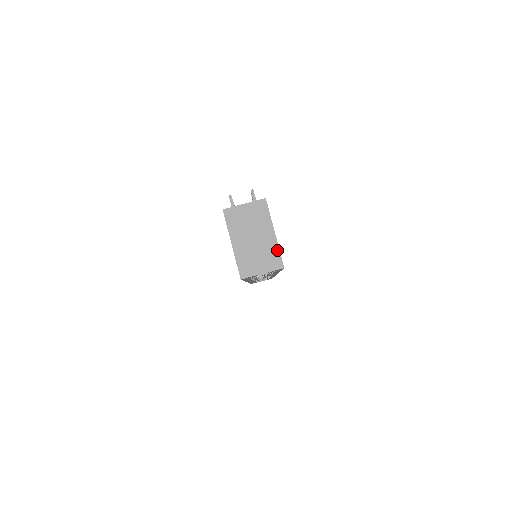
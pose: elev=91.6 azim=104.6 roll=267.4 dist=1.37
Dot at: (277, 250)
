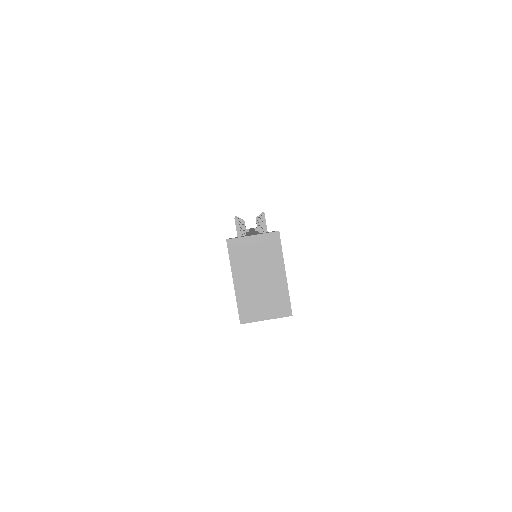
Dot at: (286, 294)
